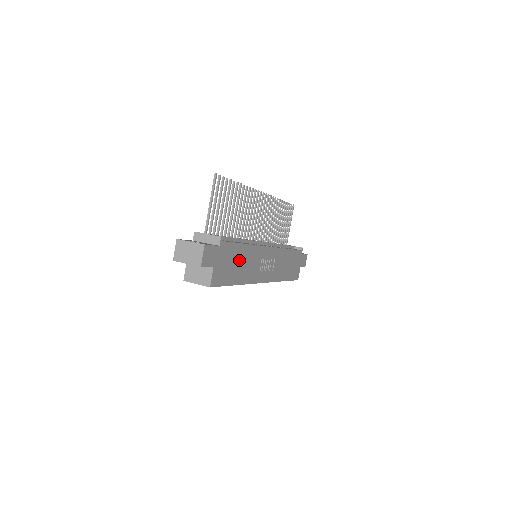
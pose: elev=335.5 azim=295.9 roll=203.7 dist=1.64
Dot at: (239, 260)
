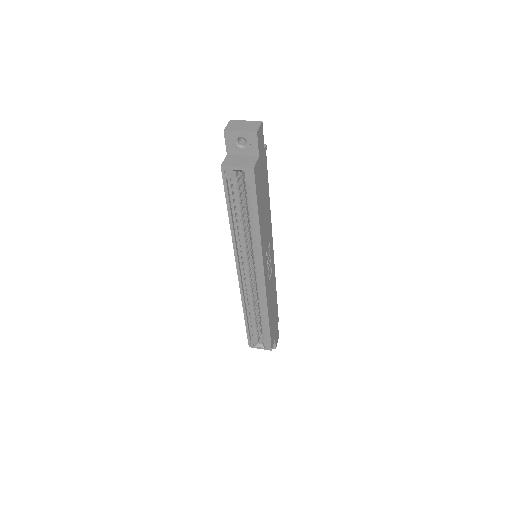
Dot at: (265, 200)
